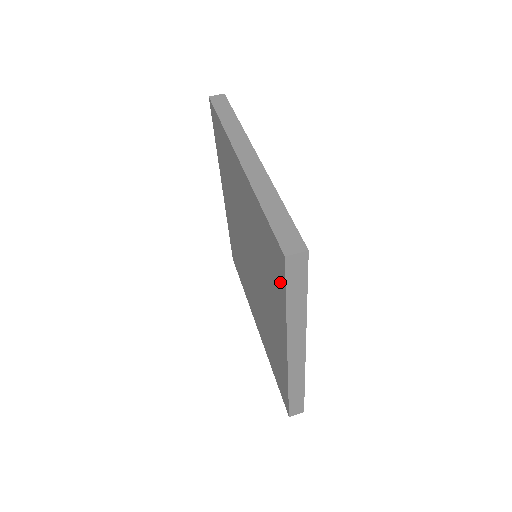
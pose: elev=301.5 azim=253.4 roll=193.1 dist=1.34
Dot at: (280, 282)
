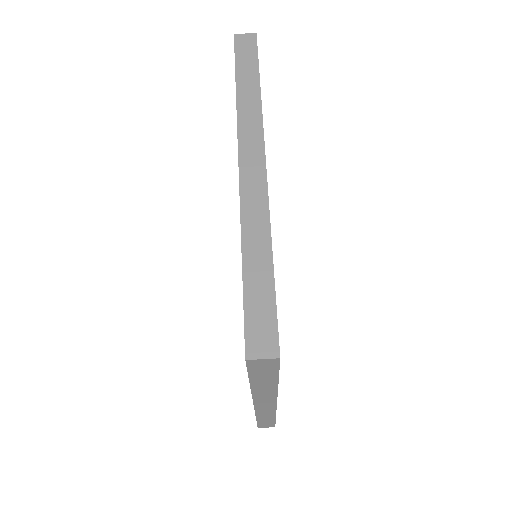
Dot at: occluded
